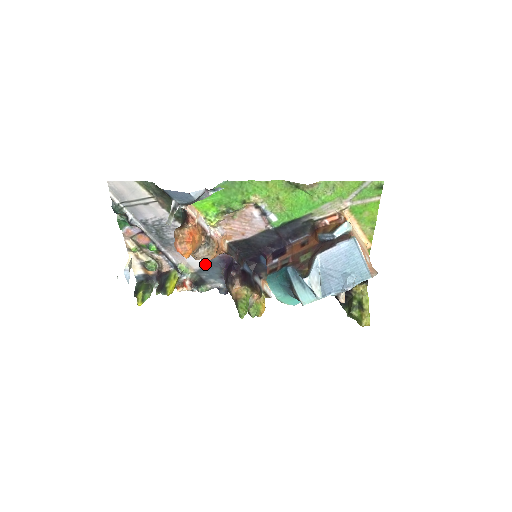
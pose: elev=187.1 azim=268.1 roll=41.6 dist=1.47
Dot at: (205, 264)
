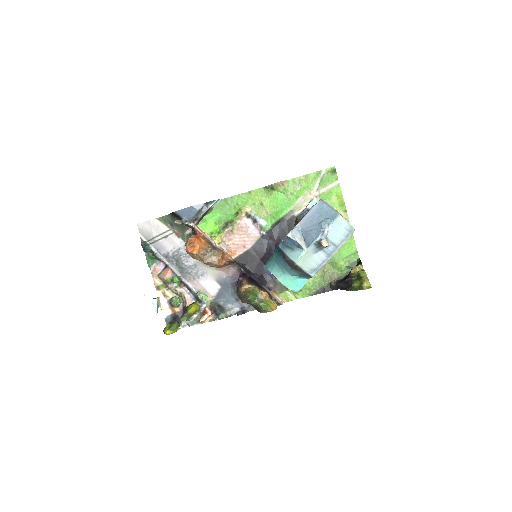
Dot at: (220, 288)
